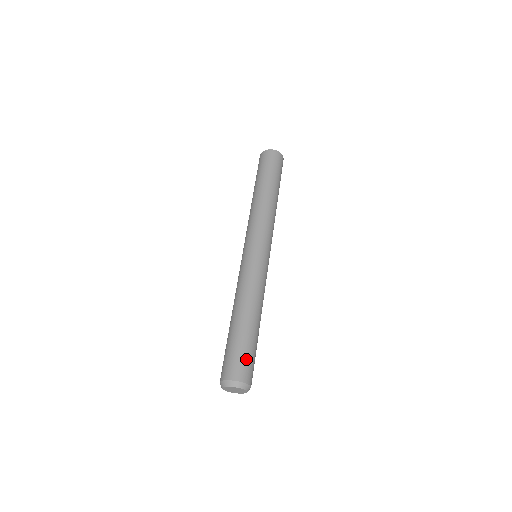
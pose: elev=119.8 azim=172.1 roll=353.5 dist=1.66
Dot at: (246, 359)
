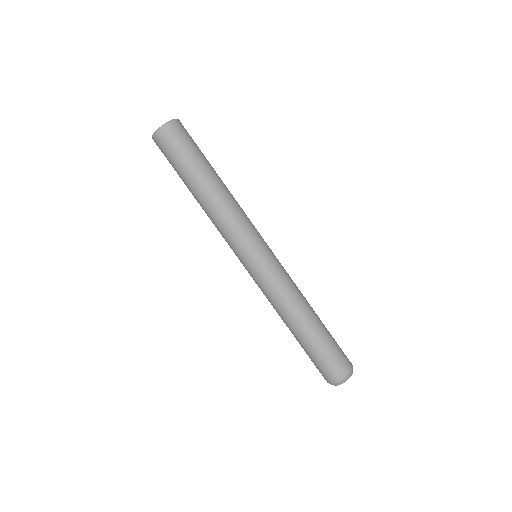
Dot at: (330, 361)
